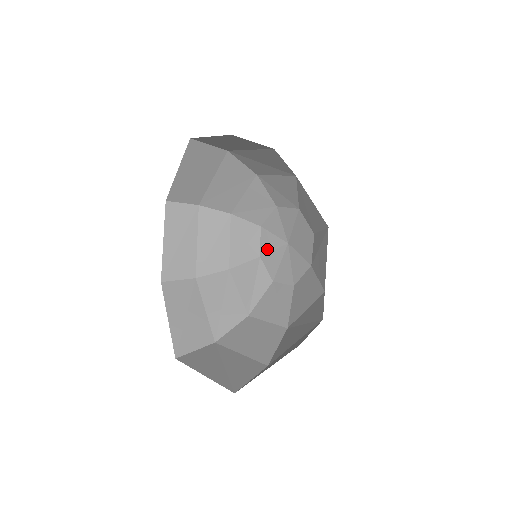
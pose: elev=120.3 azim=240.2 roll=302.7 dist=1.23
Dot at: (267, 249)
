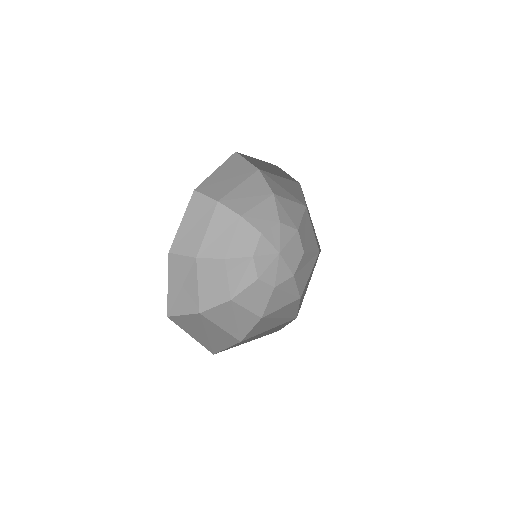
Dot at: (261, 252)
